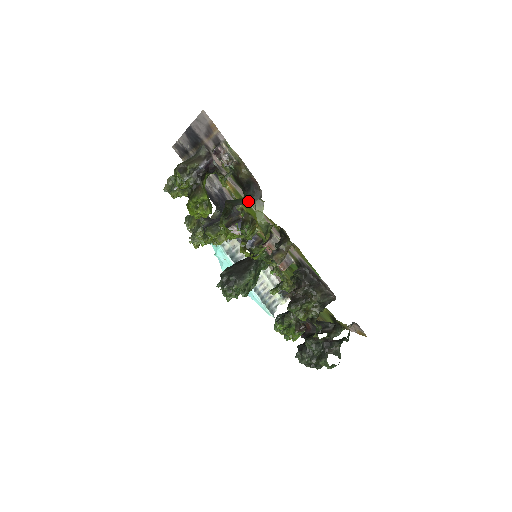
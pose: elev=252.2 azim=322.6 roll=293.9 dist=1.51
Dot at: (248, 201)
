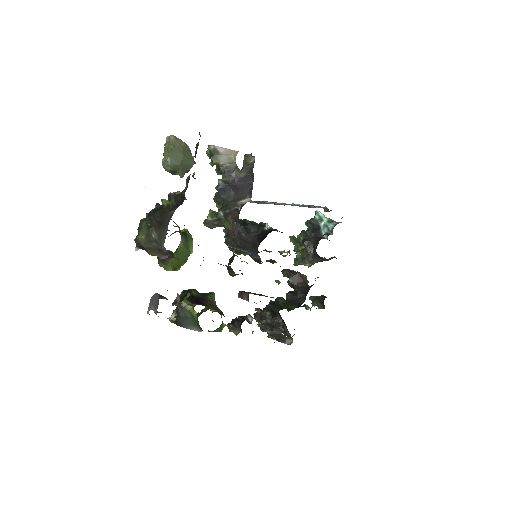
Dot at: (196, 325)
